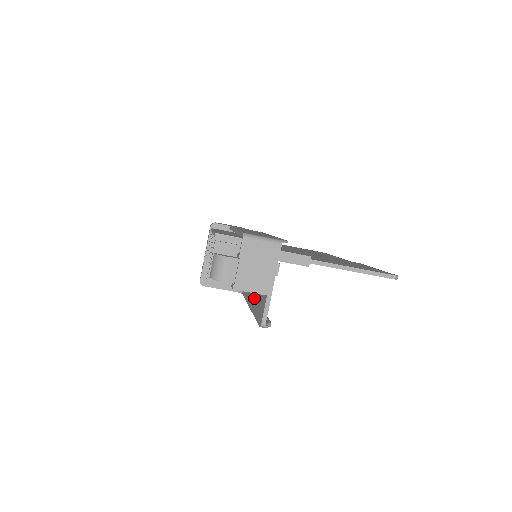
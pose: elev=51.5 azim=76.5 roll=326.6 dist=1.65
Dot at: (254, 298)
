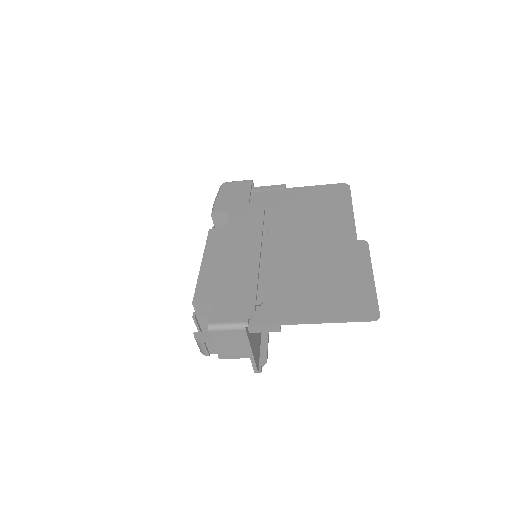
Dot at: occluded
